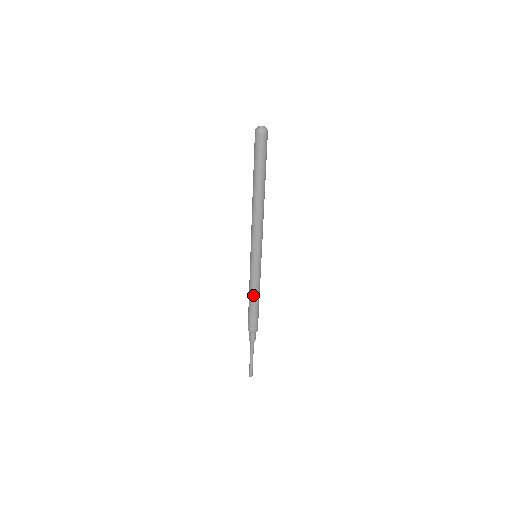
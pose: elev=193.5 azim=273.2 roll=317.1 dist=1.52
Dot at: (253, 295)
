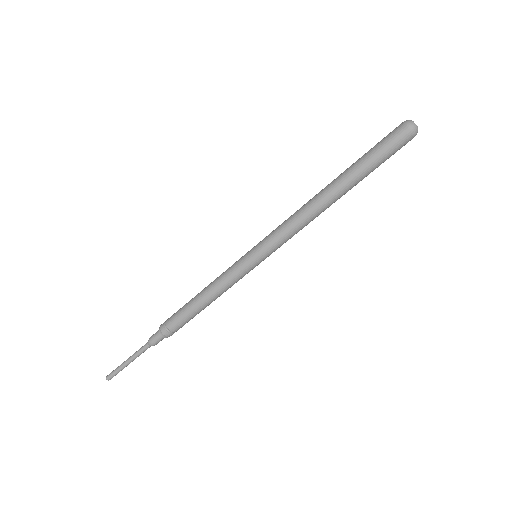
Dot at: (212, 298)
